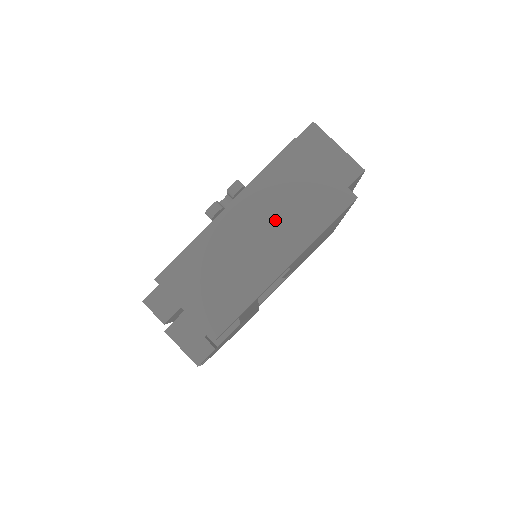
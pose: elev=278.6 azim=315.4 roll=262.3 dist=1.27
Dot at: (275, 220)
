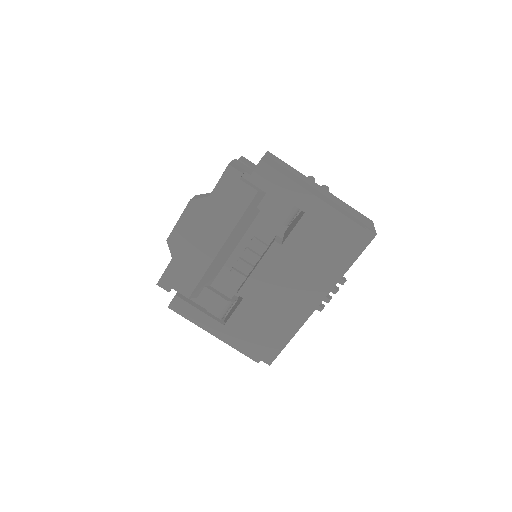
Dot at: (328, 198)
